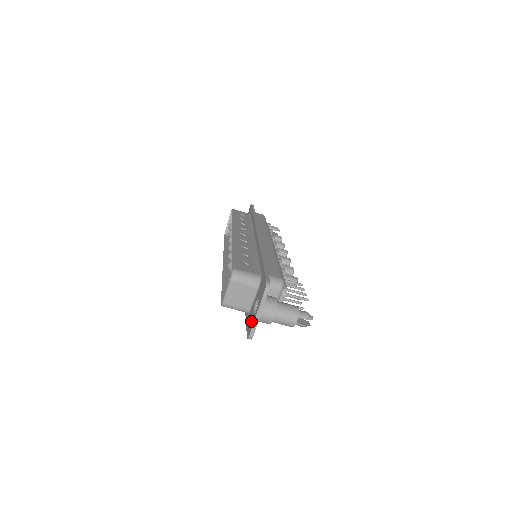
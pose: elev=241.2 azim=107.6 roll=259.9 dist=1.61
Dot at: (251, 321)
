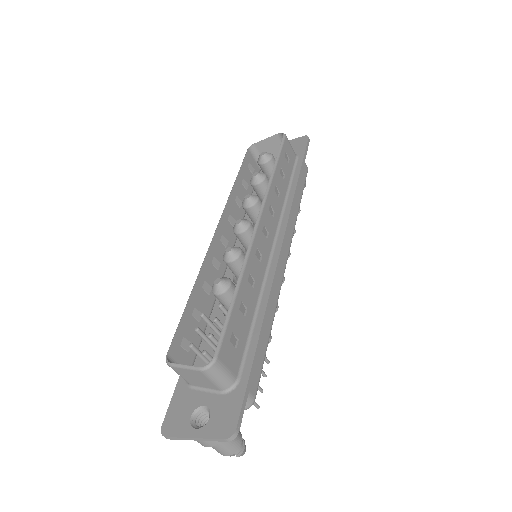
Dot at: (181, 420)
